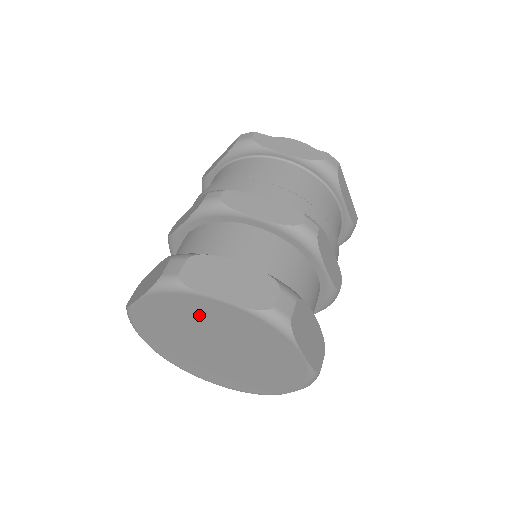
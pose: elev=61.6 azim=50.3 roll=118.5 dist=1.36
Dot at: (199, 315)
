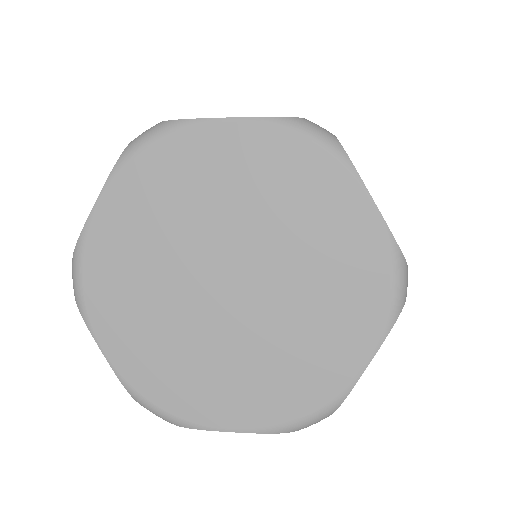
Dot at: (195, 184)
